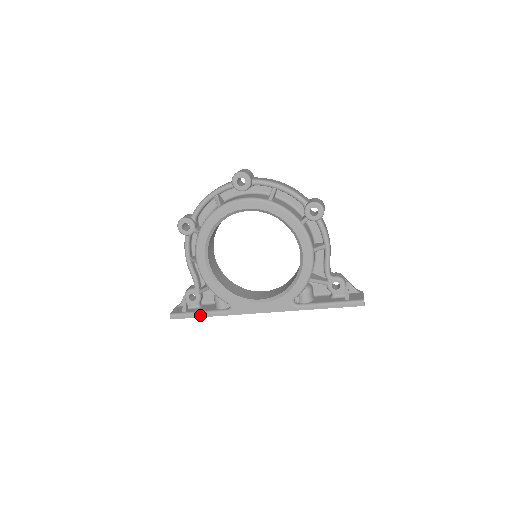
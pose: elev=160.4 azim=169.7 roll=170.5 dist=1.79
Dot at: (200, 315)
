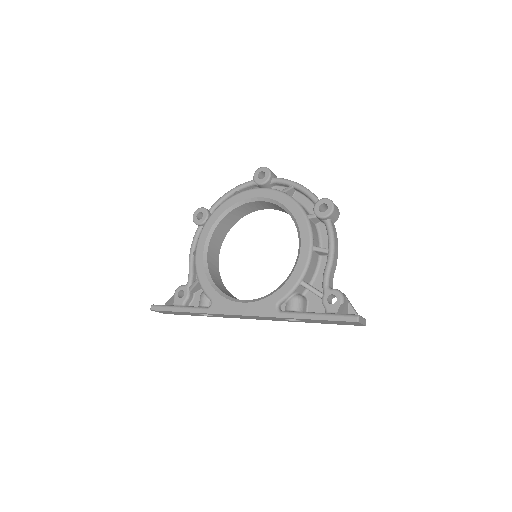
Dot at: (179, 309)
